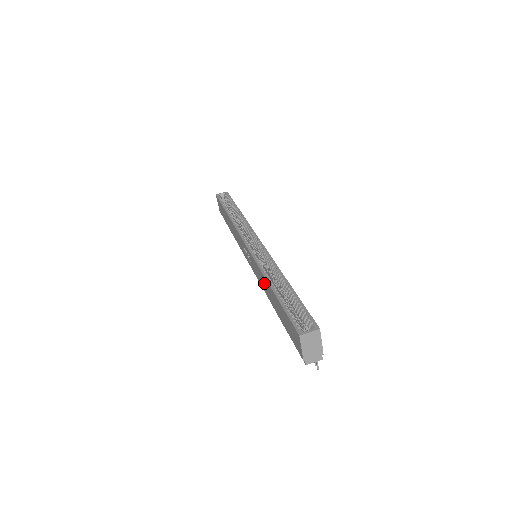
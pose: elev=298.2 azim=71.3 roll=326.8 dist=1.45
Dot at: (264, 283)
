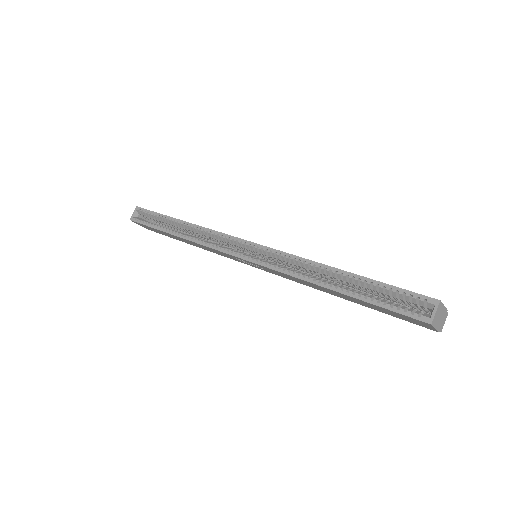
Dot at: (310, 285)
